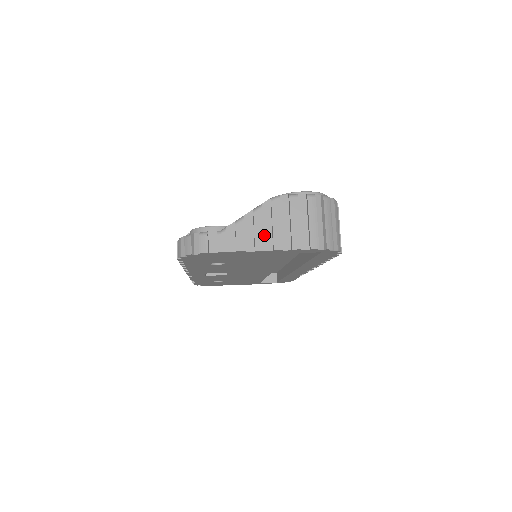
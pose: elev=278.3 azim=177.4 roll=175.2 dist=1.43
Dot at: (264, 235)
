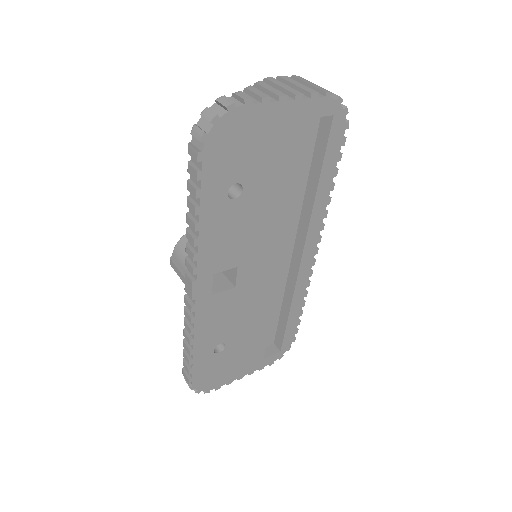
Dot at: occluded
